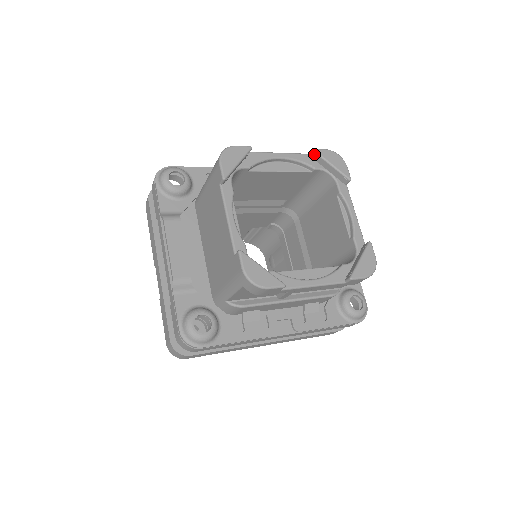
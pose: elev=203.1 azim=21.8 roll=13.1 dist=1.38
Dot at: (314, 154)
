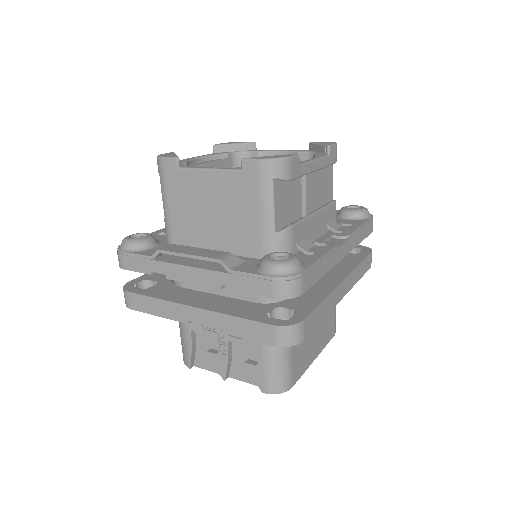
Dot at: (217, 148)
